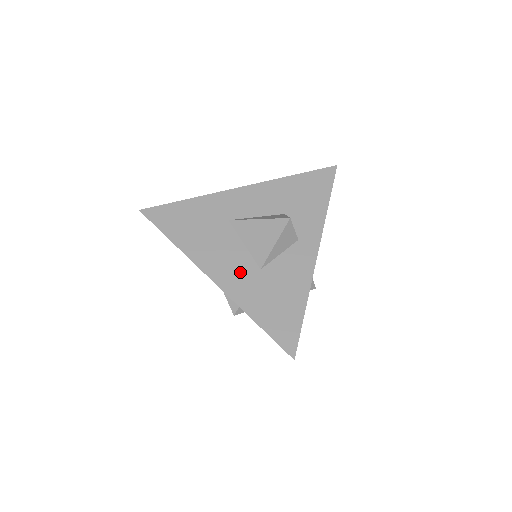
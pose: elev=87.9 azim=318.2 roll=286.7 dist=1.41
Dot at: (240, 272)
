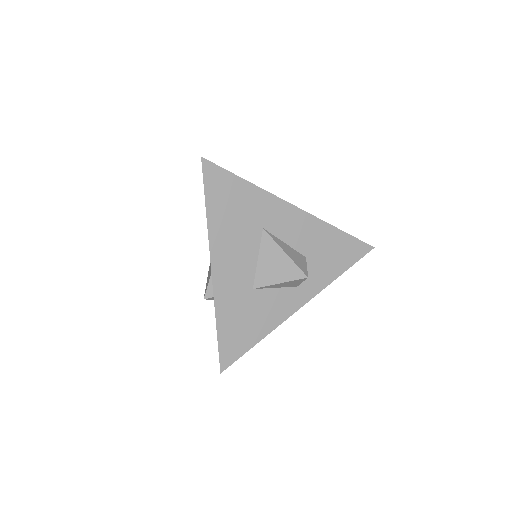
Dot at: (237, 279)
